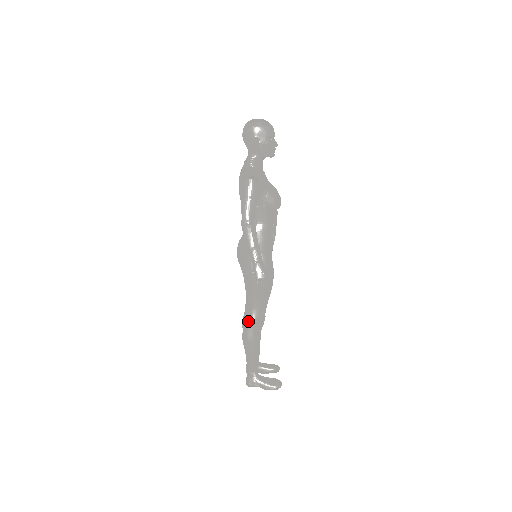
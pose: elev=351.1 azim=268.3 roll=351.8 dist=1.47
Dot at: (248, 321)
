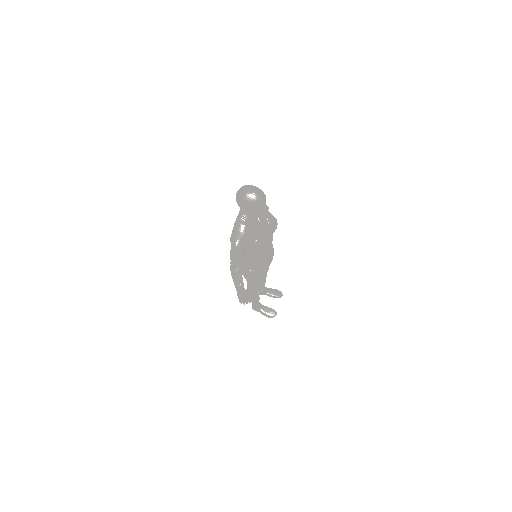
Dot at: (248, 290)
